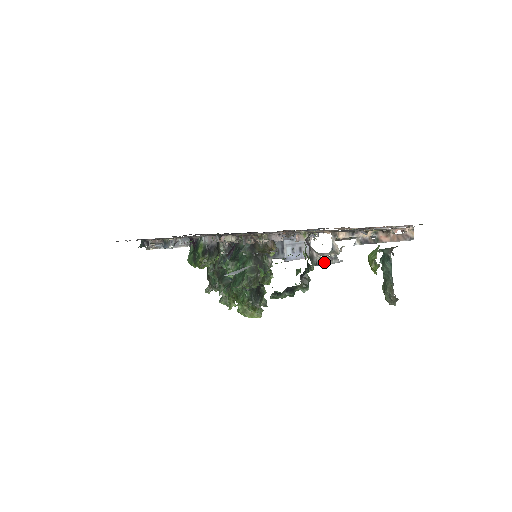
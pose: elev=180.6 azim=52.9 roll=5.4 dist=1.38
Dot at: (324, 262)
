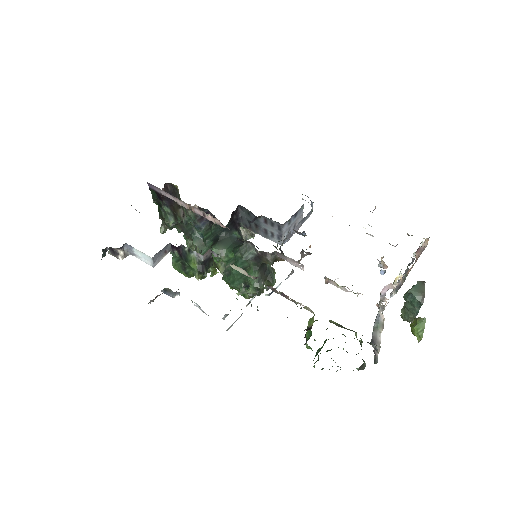
Dot at: (379, 348)
